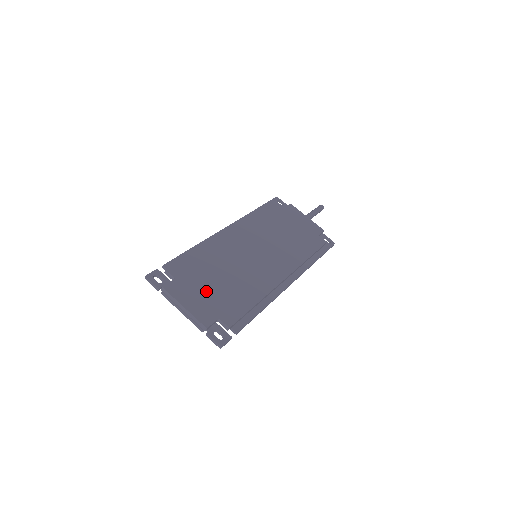
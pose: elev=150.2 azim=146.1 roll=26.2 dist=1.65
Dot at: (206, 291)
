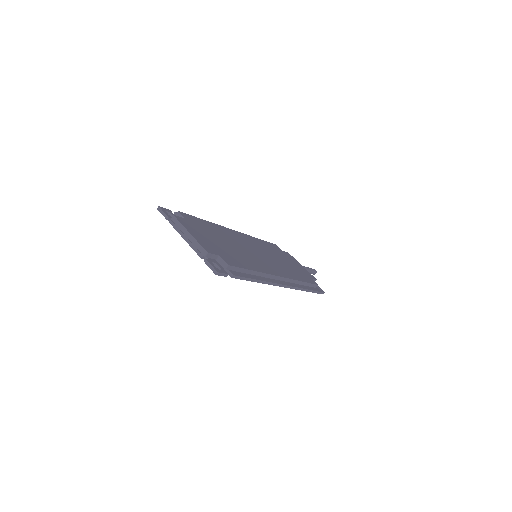
Dot at: (211, 239)
